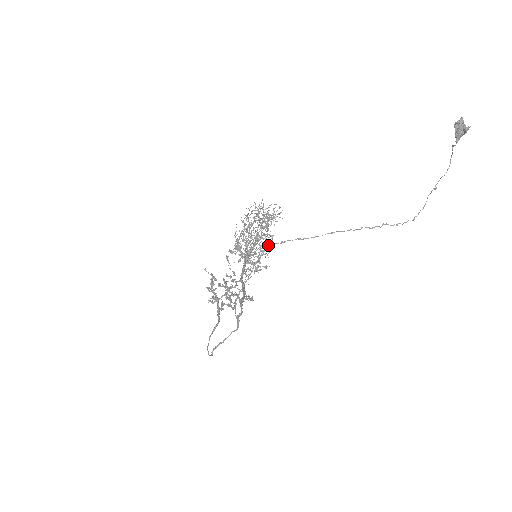
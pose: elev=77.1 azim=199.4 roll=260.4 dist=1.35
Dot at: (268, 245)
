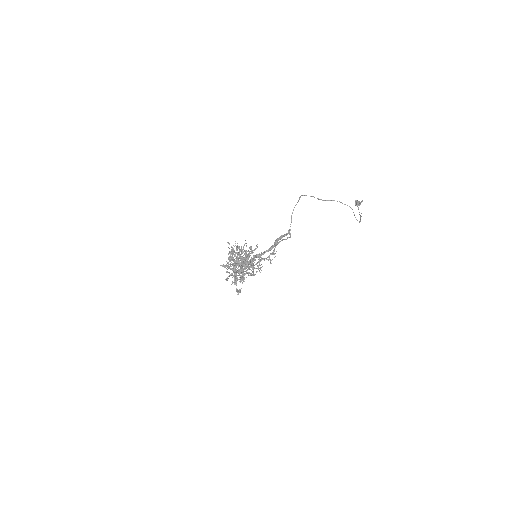
Dot at: (243, 281)
